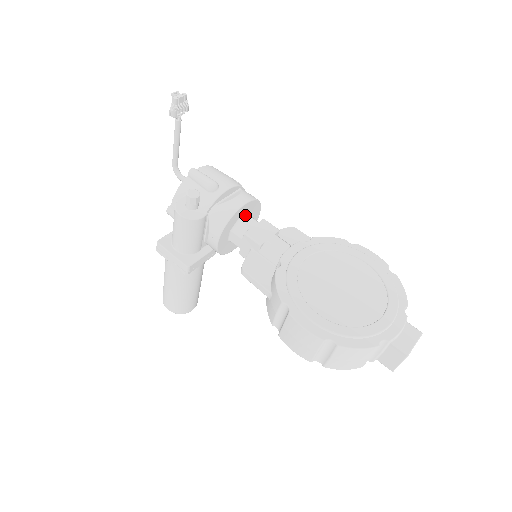
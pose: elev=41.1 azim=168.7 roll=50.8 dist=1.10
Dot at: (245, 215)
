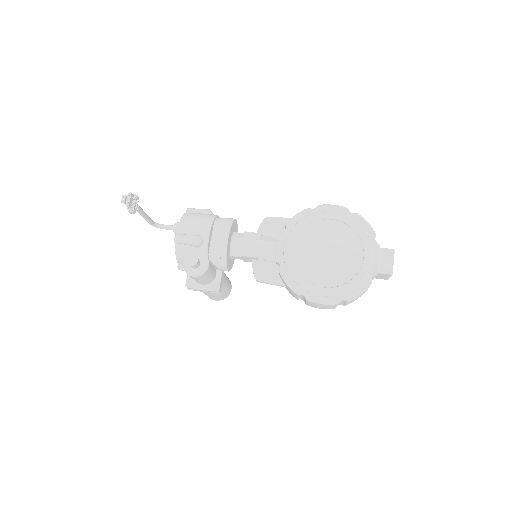
Dot at: (231, 239)
